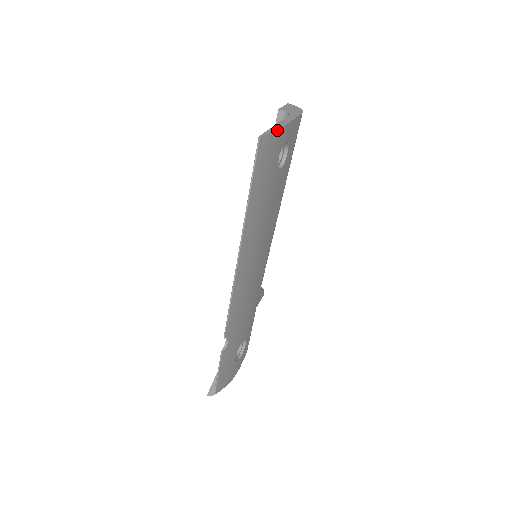
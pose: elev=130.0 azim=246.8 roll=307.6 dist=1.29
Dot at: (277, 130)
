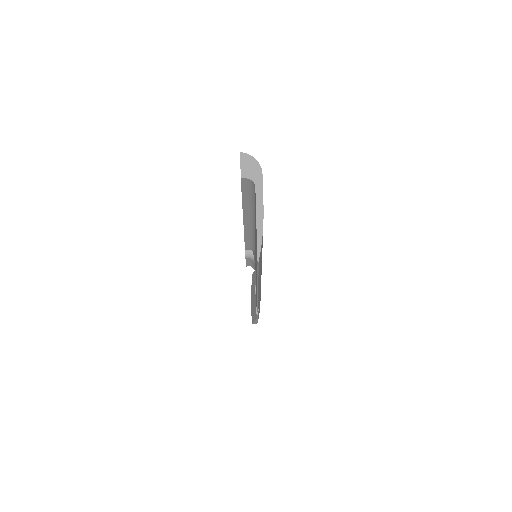
Dot at: (262, 234)
